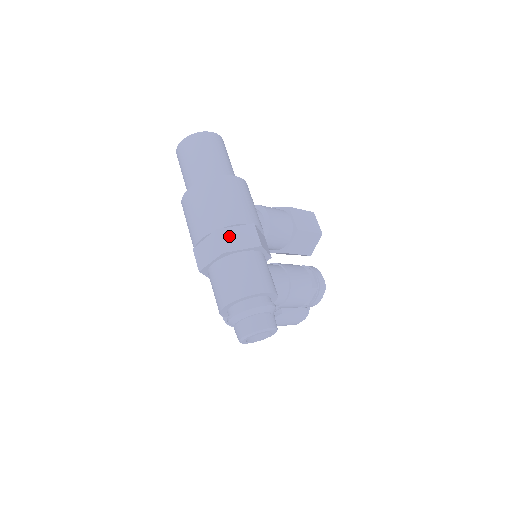
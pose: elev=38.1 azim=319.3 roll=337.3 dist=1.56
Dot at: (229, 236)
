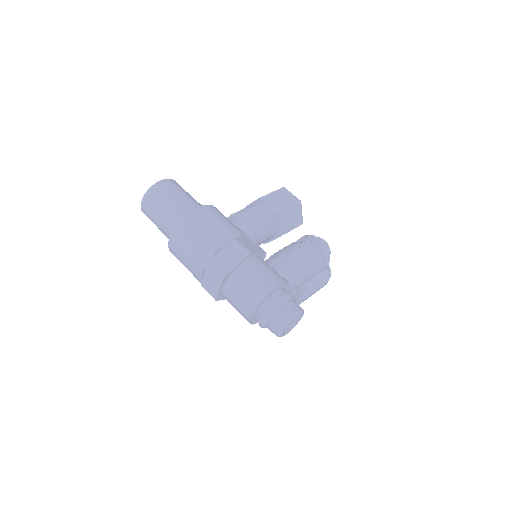
Dot at: (220, 261)
